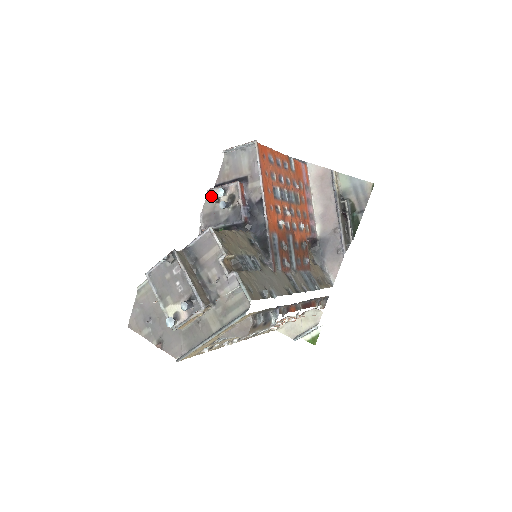
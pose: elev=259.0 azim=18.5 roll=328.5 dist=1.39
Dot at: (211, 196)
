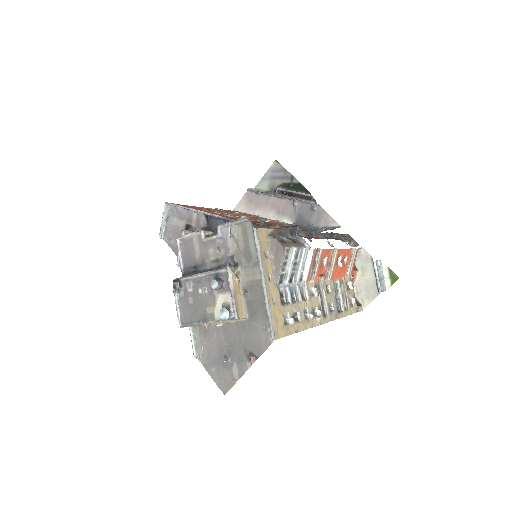
Dot at: occluded
